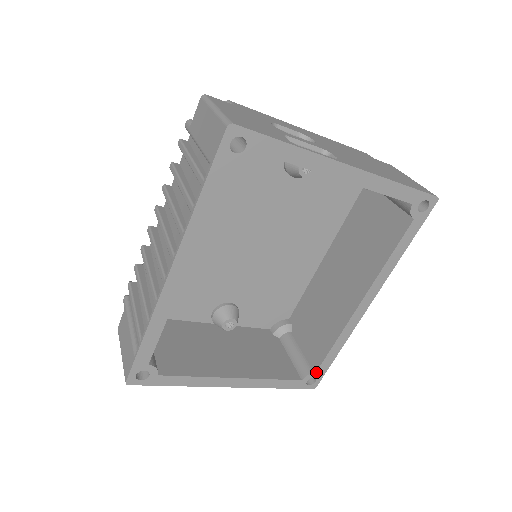
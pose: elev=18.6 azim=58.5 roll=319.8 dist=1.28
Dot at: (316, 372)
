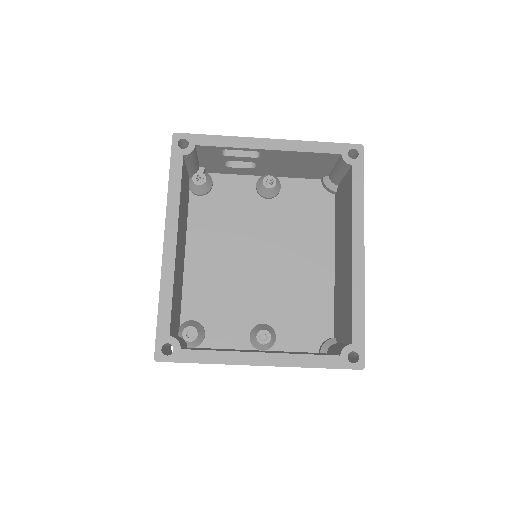
Dot at: (352, 343)
